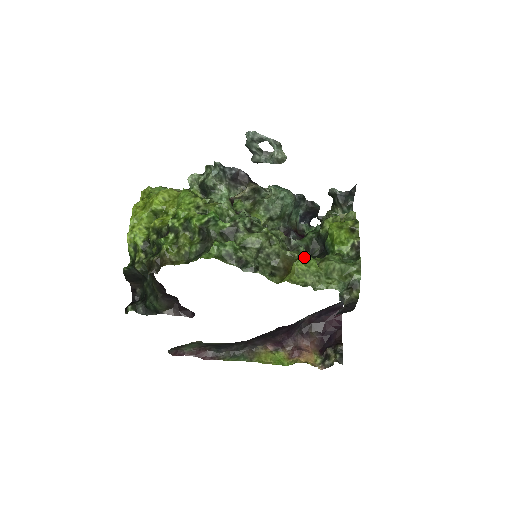
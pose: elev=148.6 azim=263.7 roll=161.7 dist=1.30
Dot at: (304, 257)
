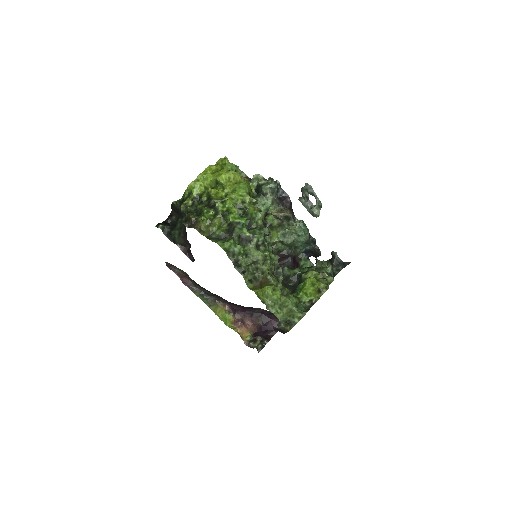
Dot at: (276, 286)
